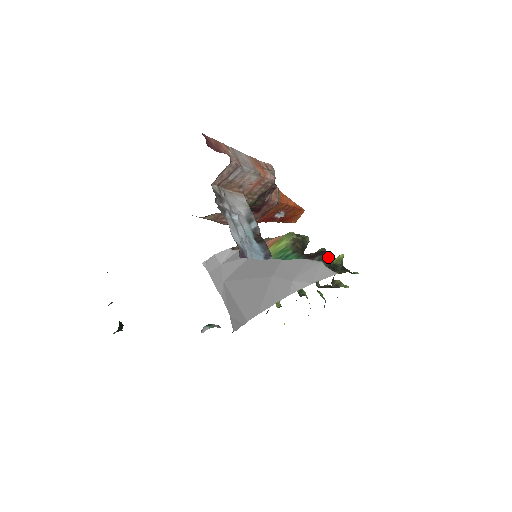
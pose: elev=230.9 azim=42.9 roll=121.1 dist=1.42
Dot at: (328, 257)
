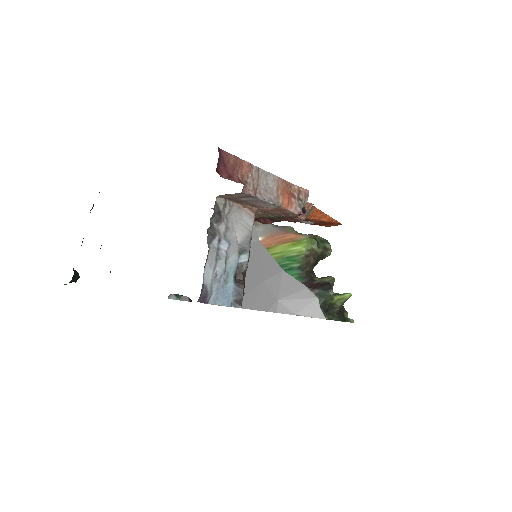
Dot at: (328, 296)
